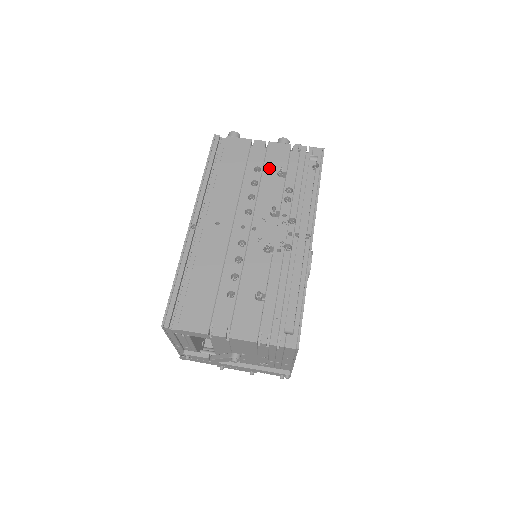
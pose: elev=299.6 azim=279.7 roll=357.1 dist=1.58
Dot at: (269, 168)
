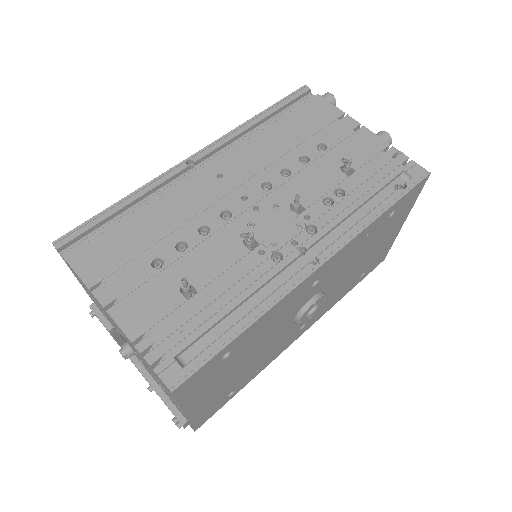
Dot at: (337, 154)
